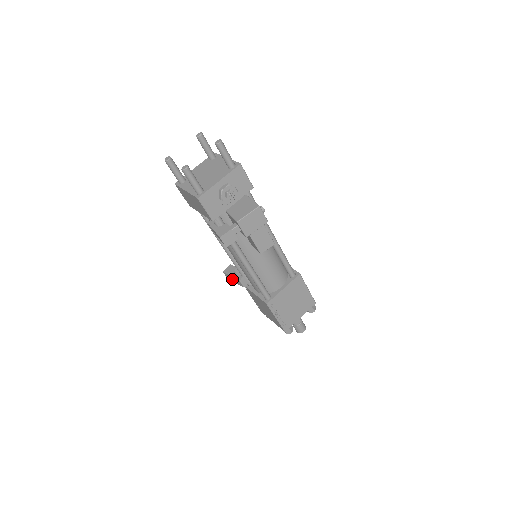
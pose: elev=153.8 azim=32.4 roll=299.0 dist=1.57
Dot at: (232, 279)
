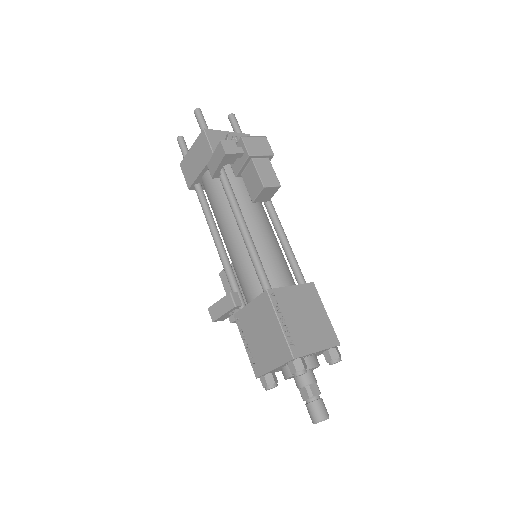
Dot at: (219, 309)
